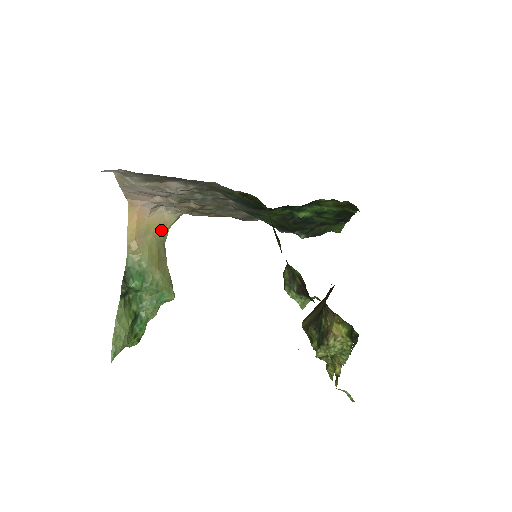
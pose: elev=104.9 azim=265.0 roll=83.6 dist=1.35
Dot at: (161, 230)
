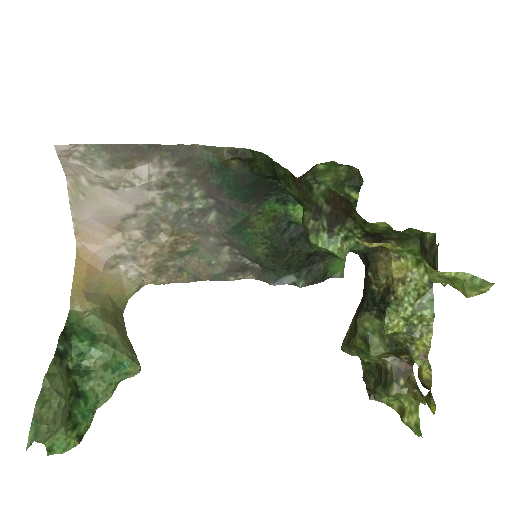
Dot at: (118, 295)
